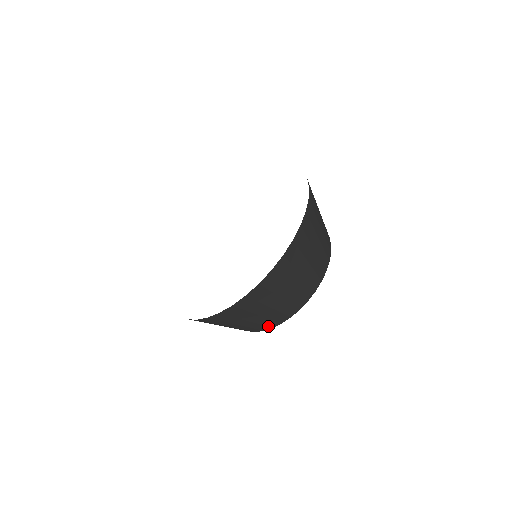
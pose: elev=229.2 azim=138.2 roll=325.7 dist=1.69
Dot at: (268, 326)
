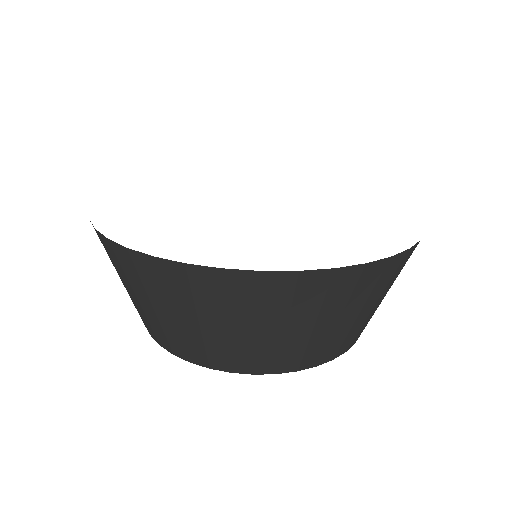
Dot at: (352, 342)
